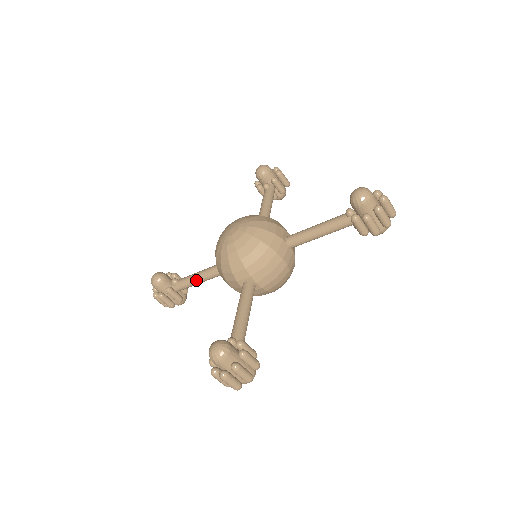
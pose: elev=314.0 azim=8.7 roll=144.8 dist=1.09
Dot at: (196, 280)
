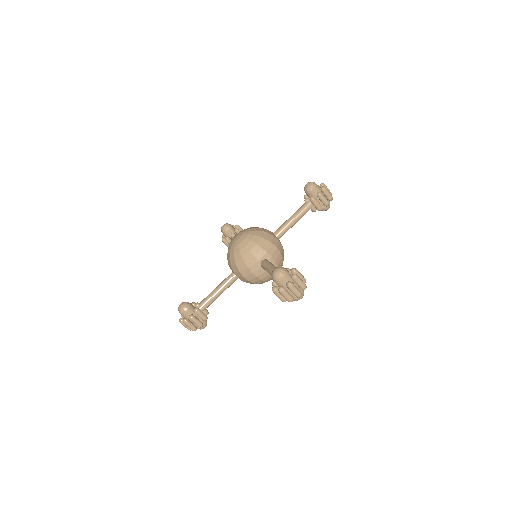
Dot at: occluded
